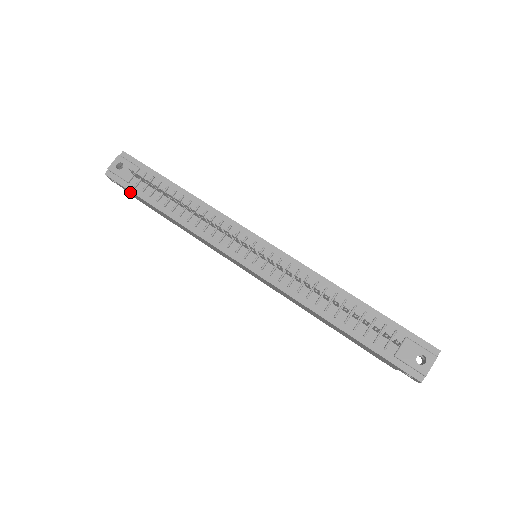
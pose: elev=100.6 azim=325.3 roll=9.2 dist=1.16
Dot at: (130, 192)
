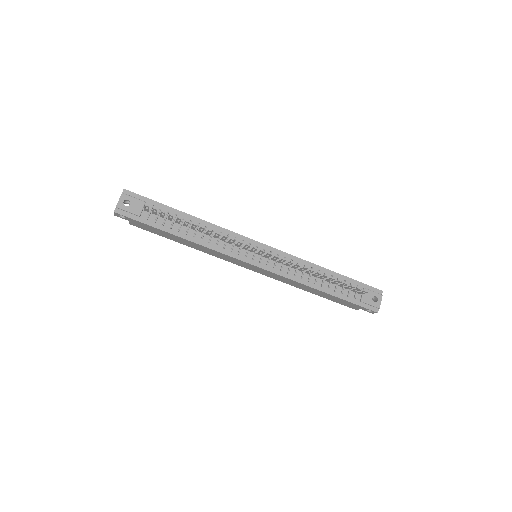
Dot at: (140, 224)
